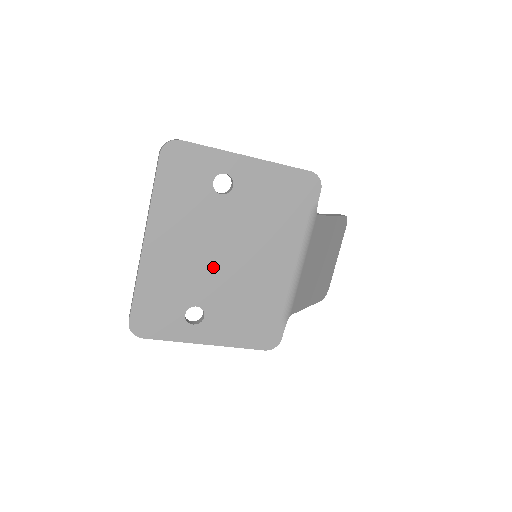
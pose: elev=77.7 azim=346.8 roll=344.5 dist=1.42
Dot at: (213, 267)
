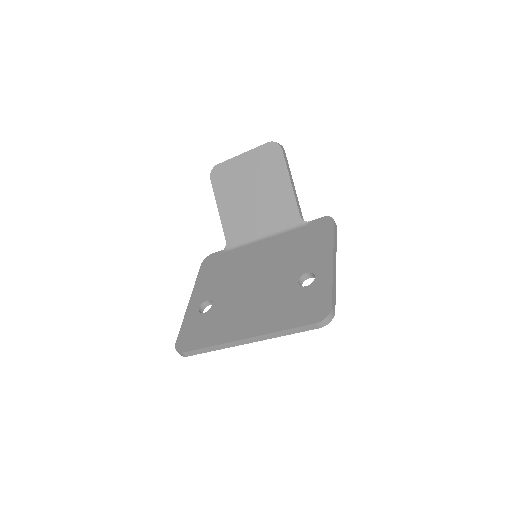
Dot at: occluded
